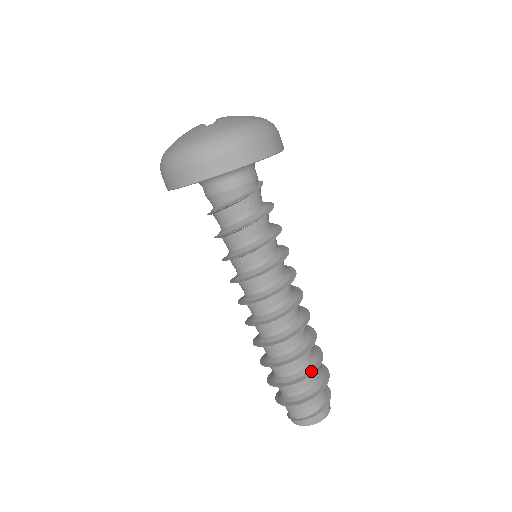
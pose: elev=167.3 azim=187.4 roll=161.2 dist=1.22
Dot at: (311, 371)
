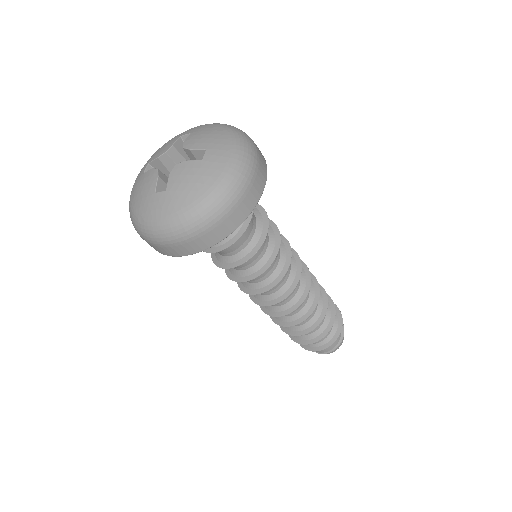
Dot at: (331, 304)
